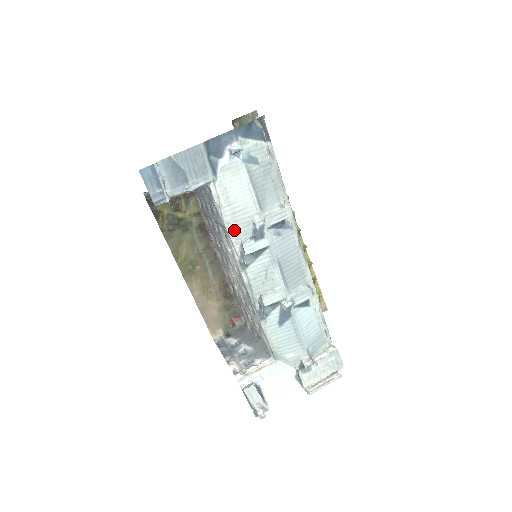
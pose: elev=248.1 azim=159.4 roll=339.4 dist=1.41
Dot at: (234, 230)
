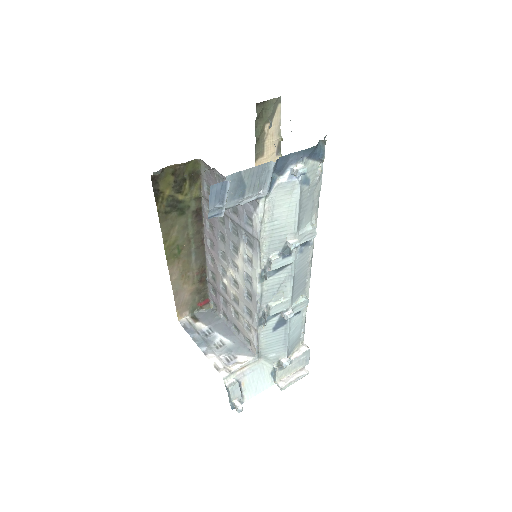
Dot at: (266, 245)
